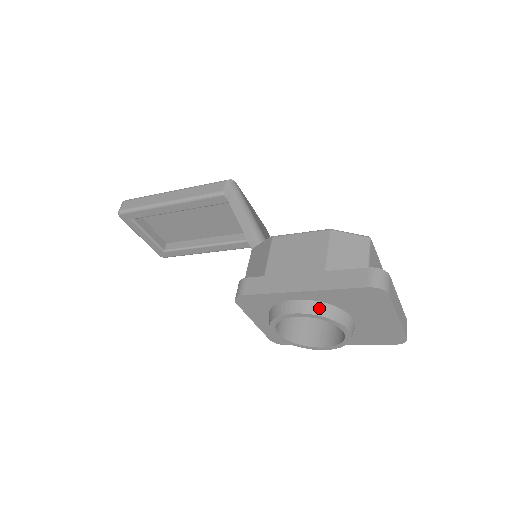
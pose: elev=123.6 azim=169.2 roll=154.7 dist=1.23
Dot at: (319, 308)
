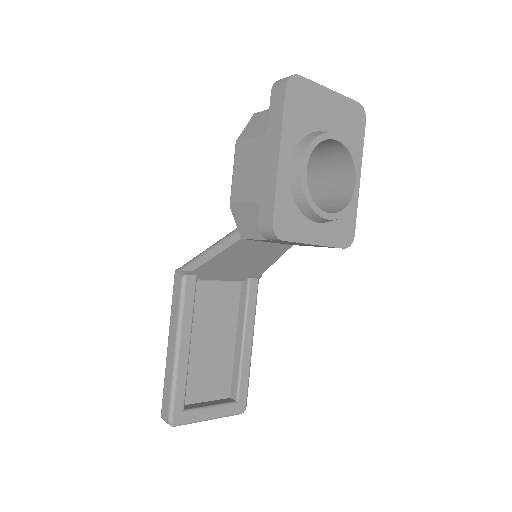
Dot at: (302, 146)
